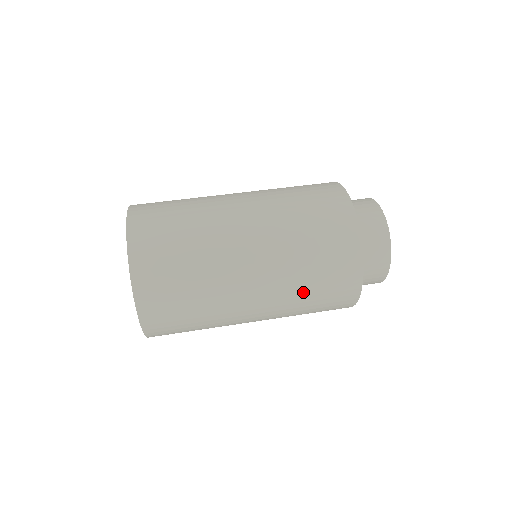
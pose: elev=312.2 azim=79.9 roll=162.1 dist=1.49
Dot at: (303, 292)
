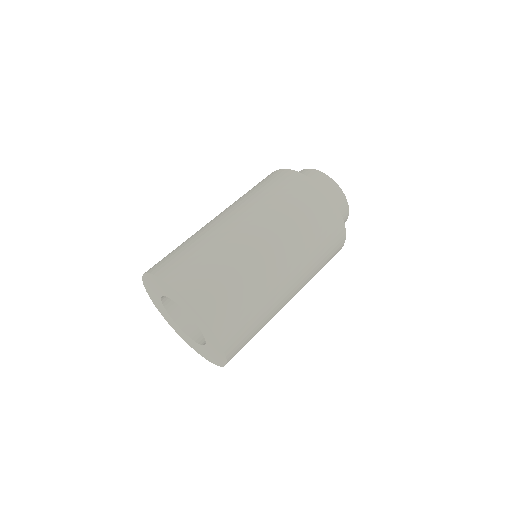
Dot at: (316, 257)
